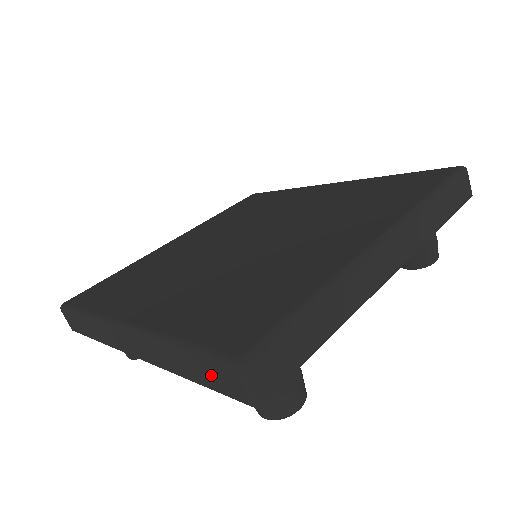
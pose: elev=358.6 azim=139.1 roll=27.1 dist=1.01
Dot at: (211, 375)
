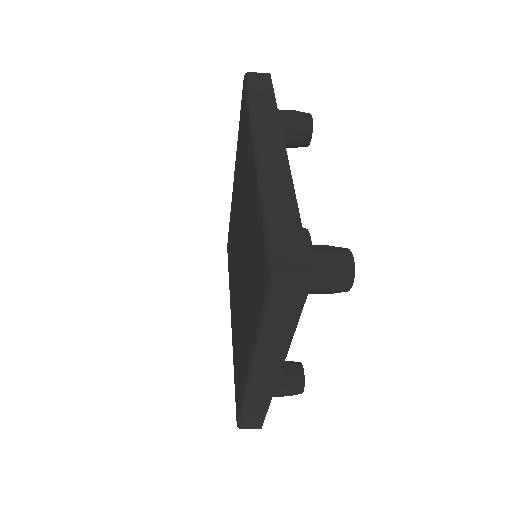
Dot at: occluded
